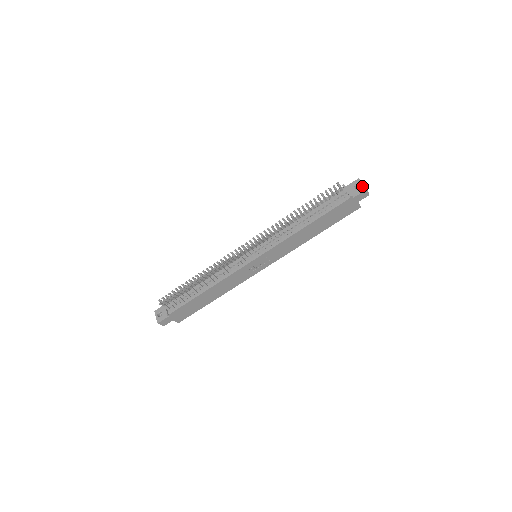
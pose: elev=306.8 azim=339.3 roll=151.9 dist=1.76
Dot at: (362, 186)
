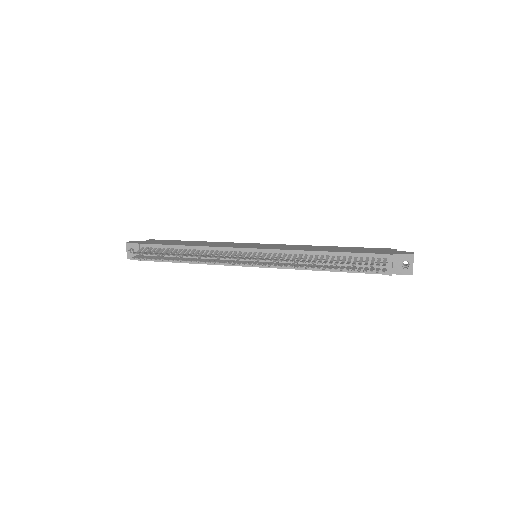
Dot at: (410, 268)
